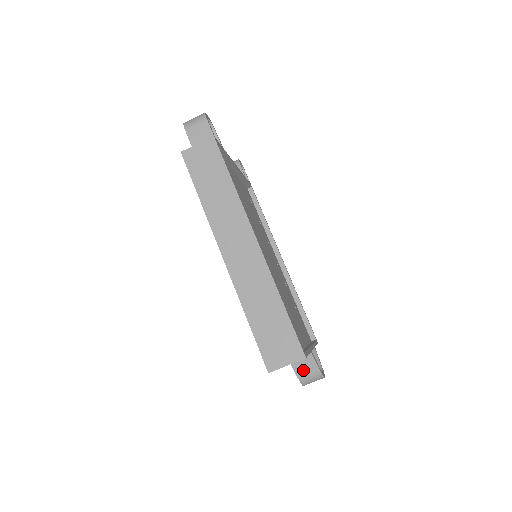
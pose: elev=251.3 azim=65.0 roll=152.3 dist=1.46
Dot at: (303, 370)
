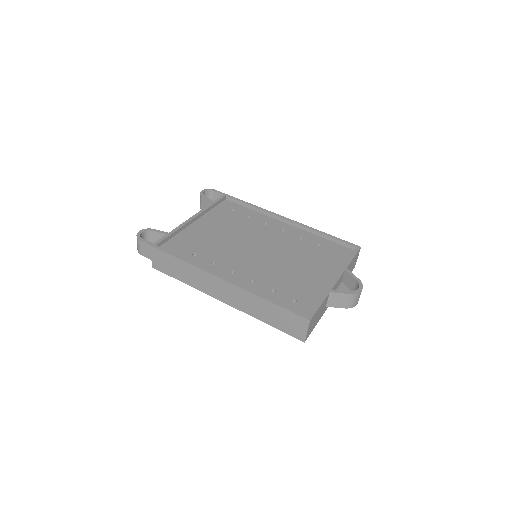
Dot at: (340, 303)
